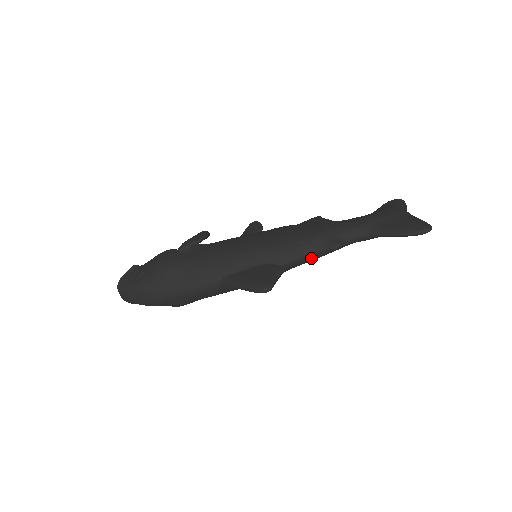
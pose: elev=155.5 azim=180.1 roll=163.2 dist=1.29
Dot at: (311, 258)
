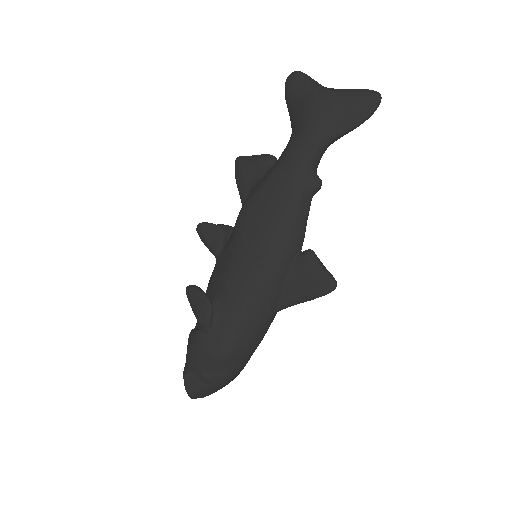
Dot at: occluded
